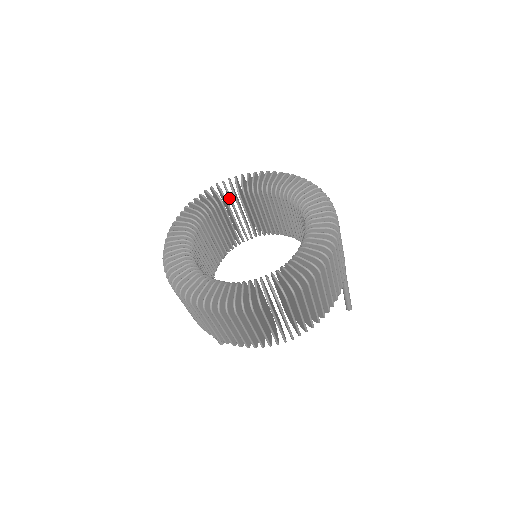
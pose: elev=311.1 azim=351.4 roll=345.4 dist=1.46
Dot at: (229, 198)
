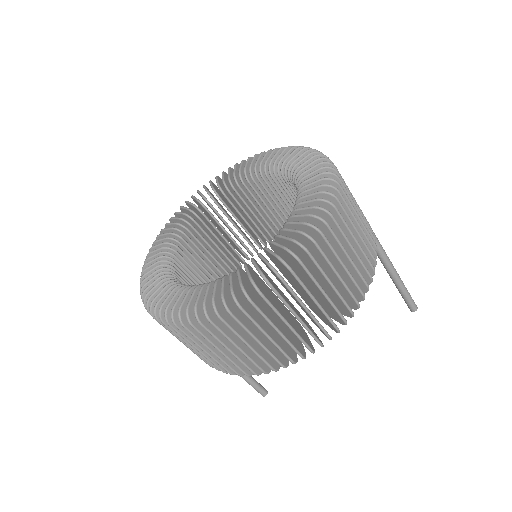
Dot at: occluded
